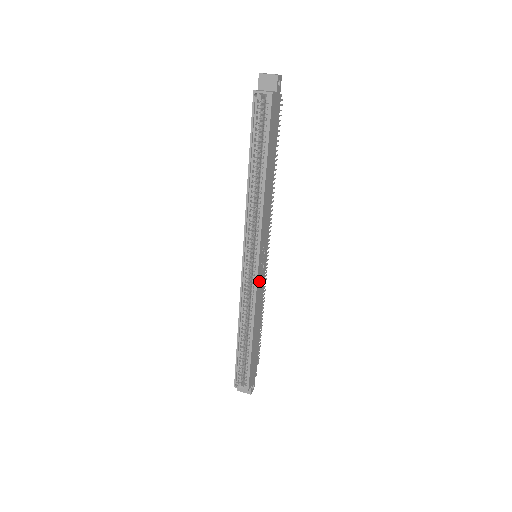
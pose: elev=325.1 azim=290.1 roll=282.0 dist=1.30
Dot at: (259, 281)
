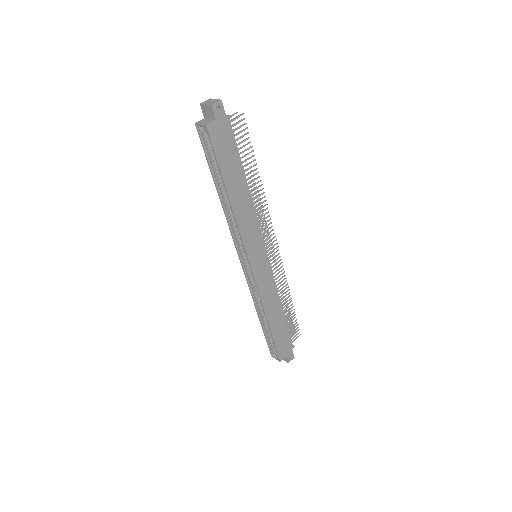
Dot at: (260, 279)
